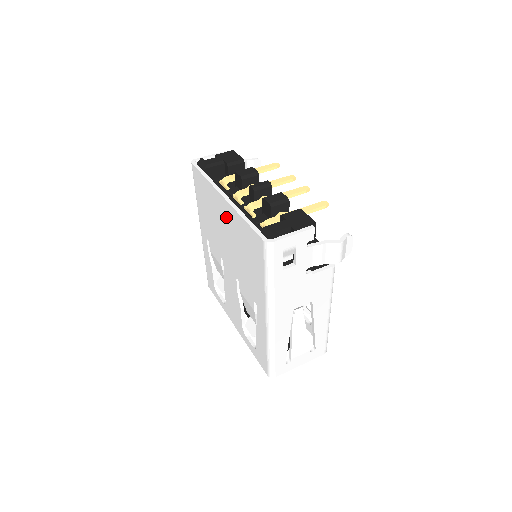
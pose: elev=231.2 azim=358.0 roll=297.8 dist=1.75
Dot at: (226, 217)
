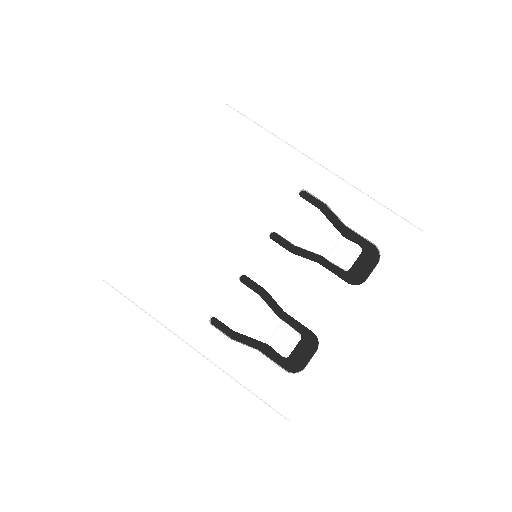
Dot at: (188, 200)
